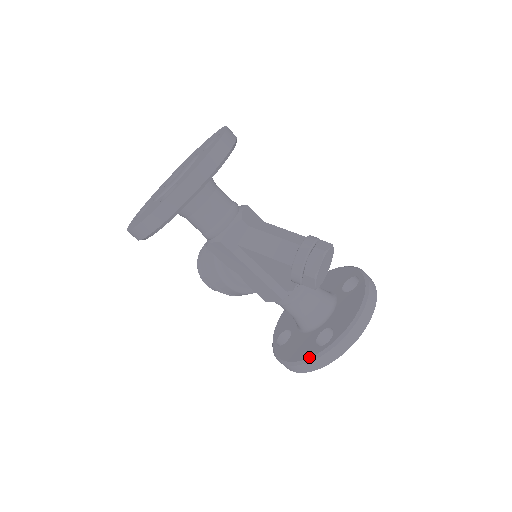
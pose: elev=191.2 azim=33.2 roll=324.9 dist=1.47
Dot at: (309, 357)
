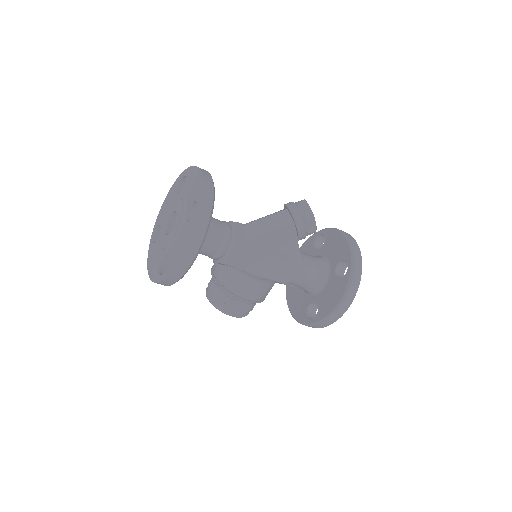
Dot at: (347, 285)
